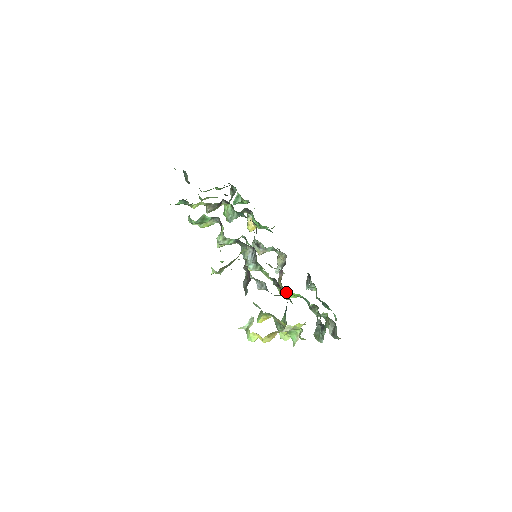
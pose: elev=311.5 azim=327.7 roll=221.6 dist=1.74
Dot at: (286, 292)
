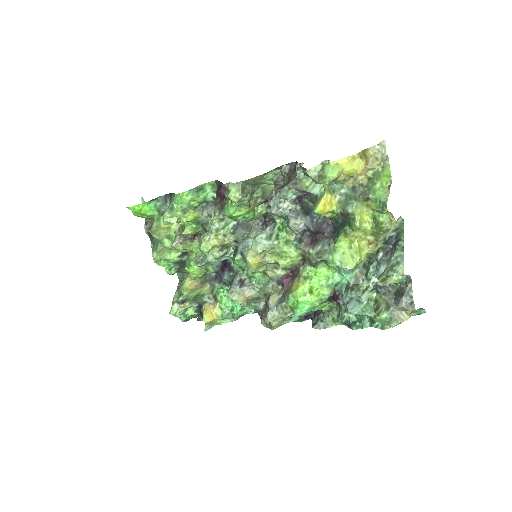
Dot at: (309, 282)
